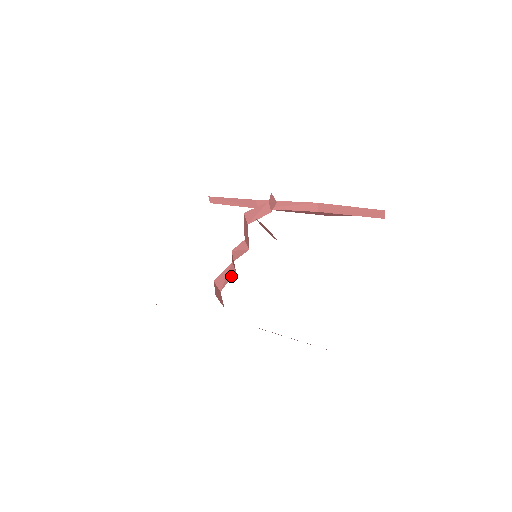
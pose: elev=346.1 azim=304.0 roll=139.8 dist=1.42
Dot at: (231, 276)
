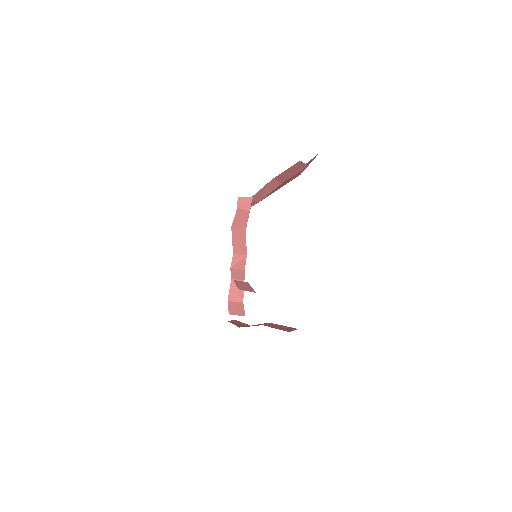
Dot at: occluded
